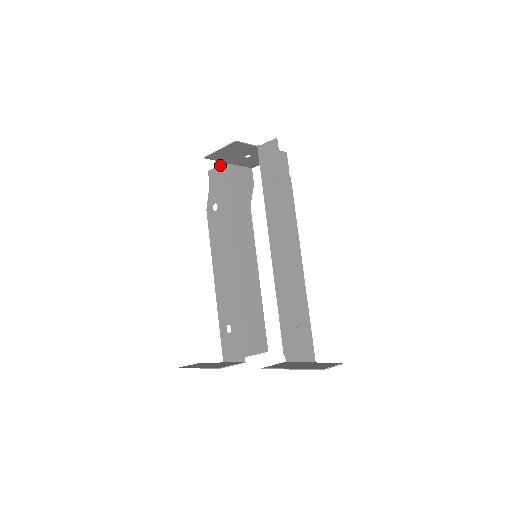
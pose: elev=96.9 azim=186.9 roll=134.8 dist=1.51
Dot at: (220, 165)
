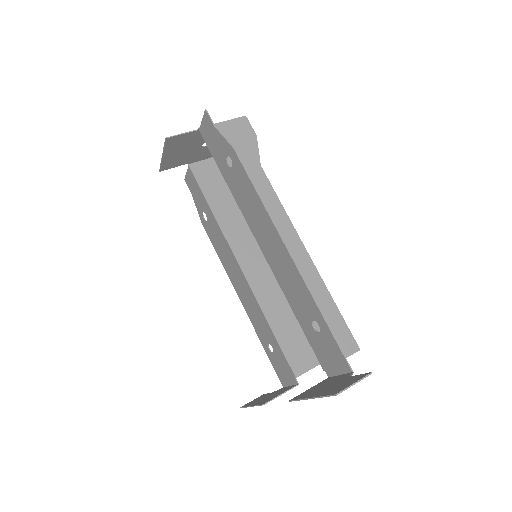
Dot at: occluded
